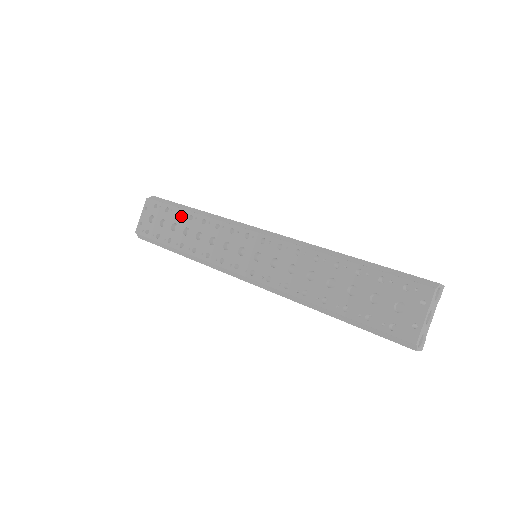
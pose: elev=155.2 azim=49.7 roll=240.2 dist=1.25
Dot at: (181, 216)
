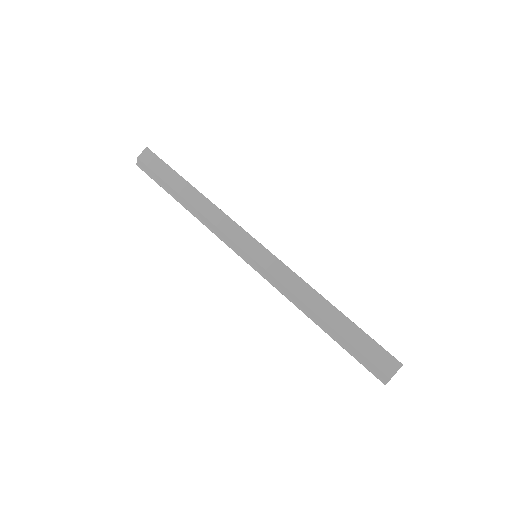
Dot at: occluded
